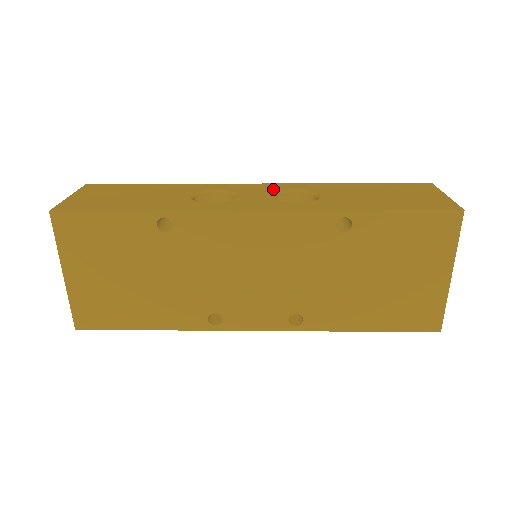
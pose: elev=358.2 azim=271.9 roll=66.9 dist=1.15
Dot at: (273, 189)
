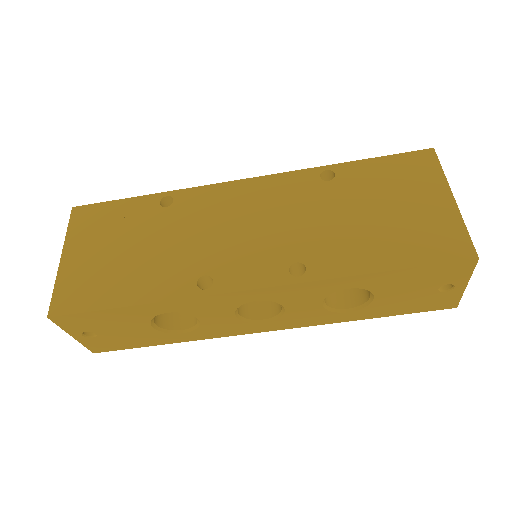
Dot at: occluded
